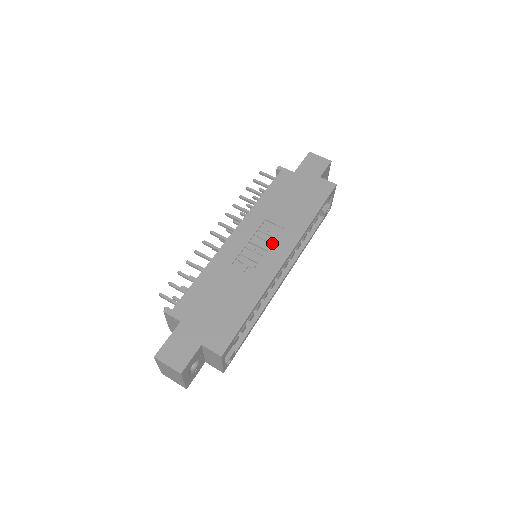
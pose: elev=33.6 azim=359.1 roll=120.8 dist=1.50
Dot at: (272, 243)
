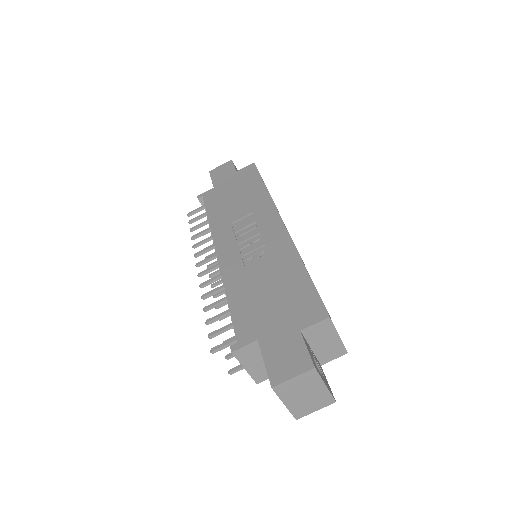
Dot at: (257, 227)
